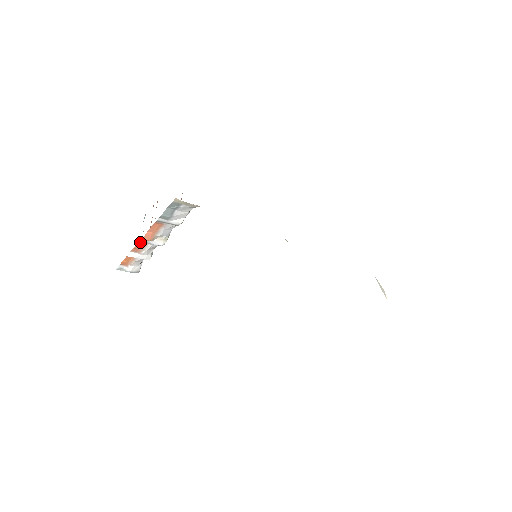
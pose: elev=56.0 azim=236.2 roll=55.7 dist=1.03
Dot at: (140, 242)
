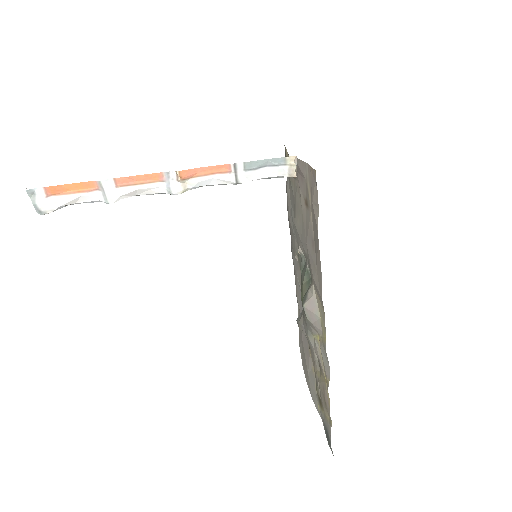
Dot at: (155, 174)
